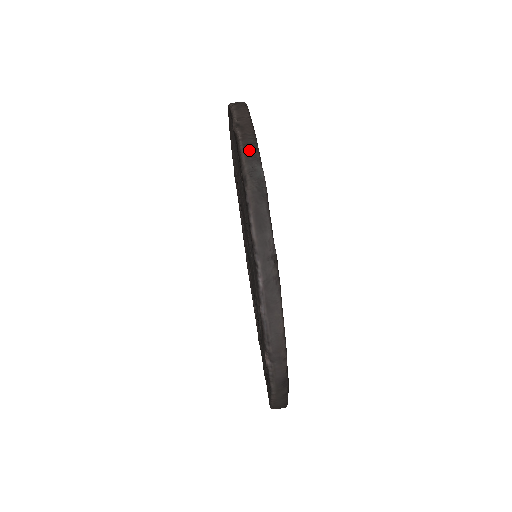
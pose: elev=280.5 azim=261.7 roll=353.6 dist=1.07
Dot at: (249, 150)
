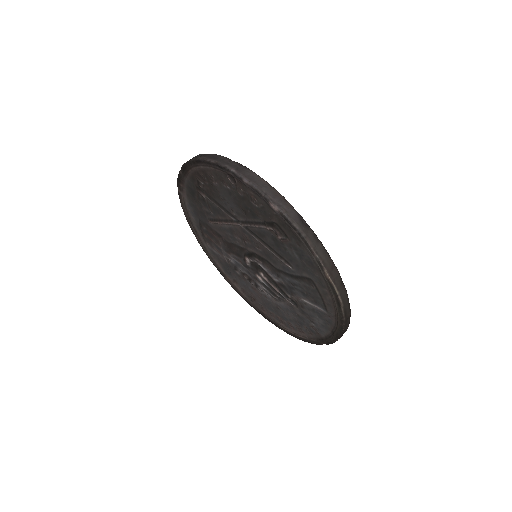
Dot at: occluded
